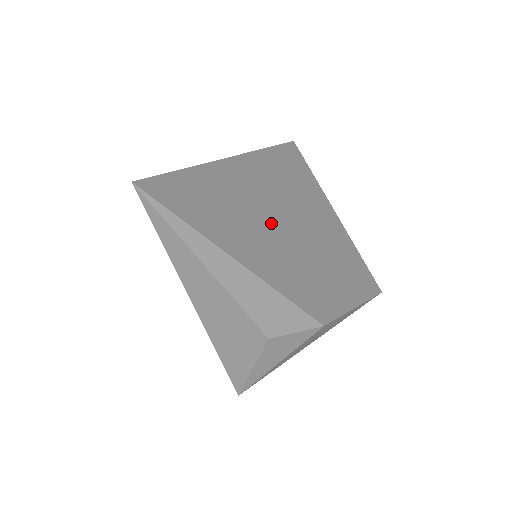
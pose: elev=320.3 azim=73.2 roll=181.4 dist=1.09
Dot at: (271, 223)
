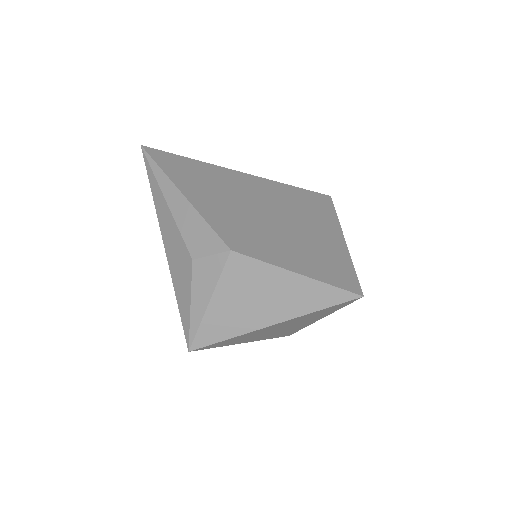
Dot at: (240, 199)
